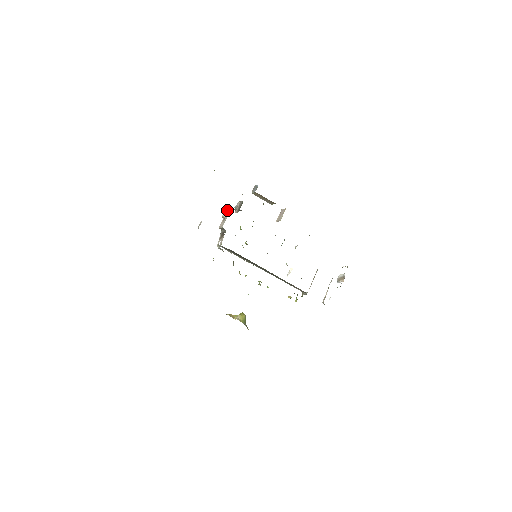
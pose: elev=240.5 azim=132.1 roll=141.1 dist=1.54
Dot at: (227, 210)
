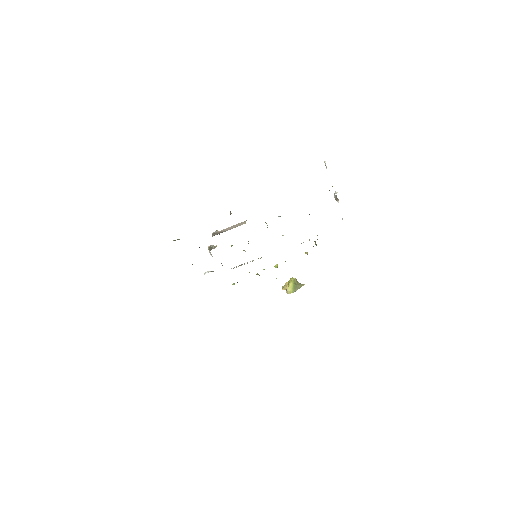
Dot at: (209, 252)
